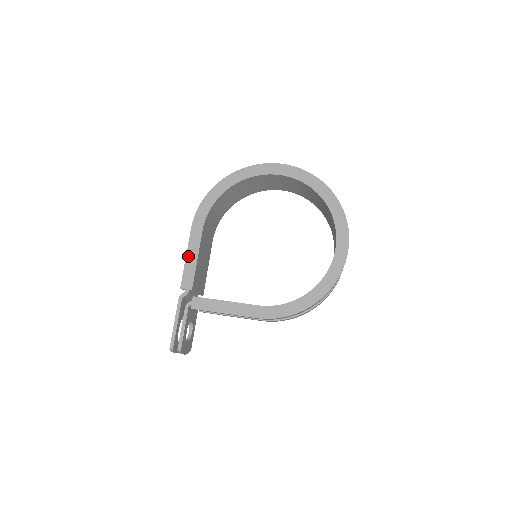
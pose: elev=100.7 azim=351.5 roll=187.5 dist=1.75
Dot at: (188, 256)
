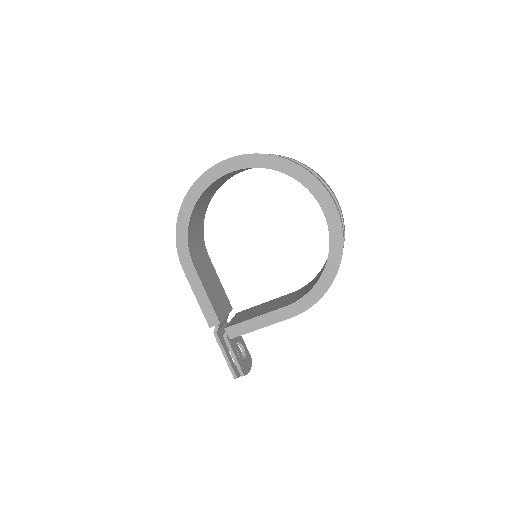
Dot at: (197, 296)
